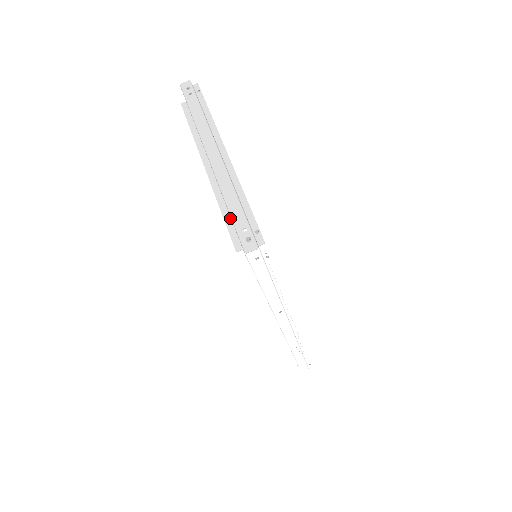
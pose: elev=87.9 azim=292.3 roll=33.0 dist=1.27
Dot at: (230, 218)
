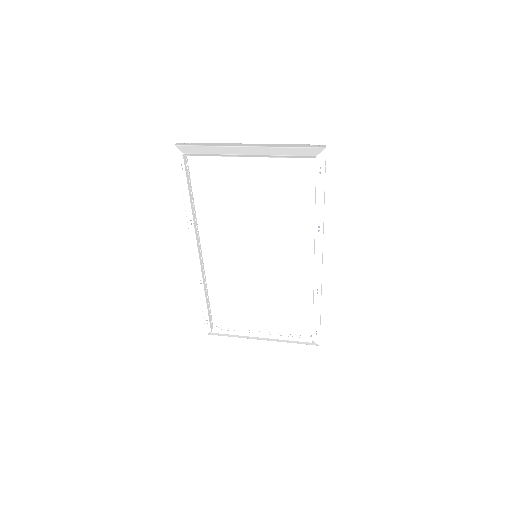
Dot at: (292, 156)
